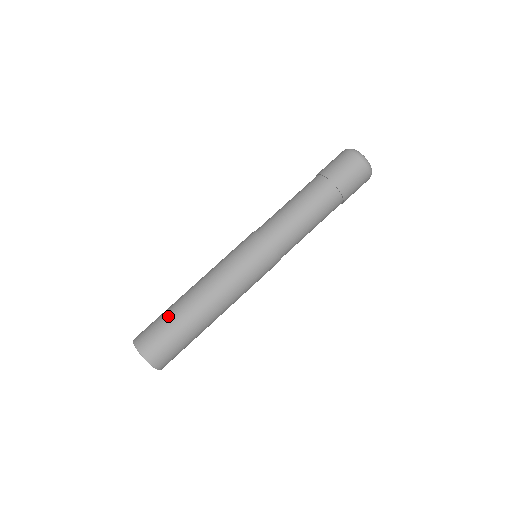
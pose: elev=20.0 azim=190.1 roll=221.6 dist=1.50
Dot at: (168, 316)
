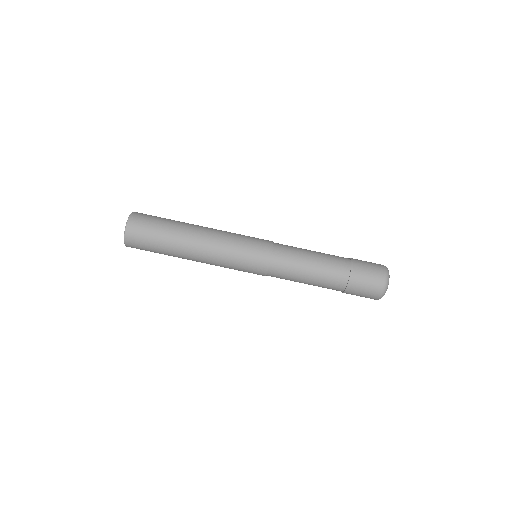
Dot at: (169, 220)
